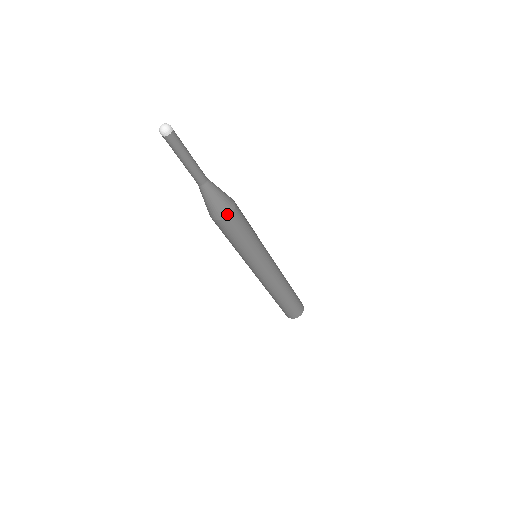
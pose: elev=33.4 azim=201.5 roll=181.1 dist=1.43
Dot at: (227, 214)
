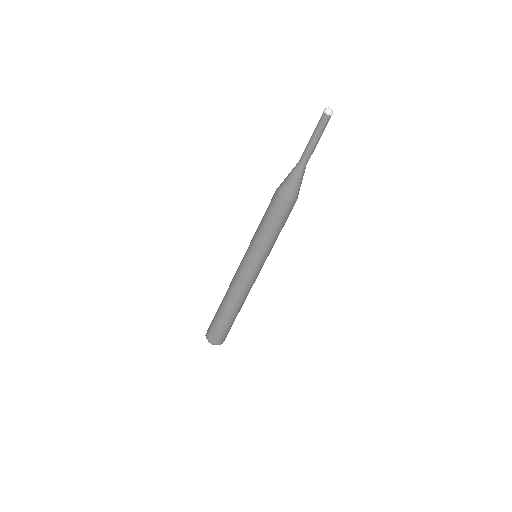
Dot at: (294, 198)
